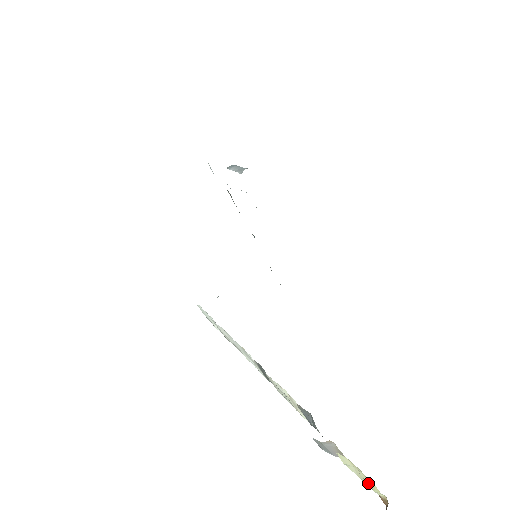
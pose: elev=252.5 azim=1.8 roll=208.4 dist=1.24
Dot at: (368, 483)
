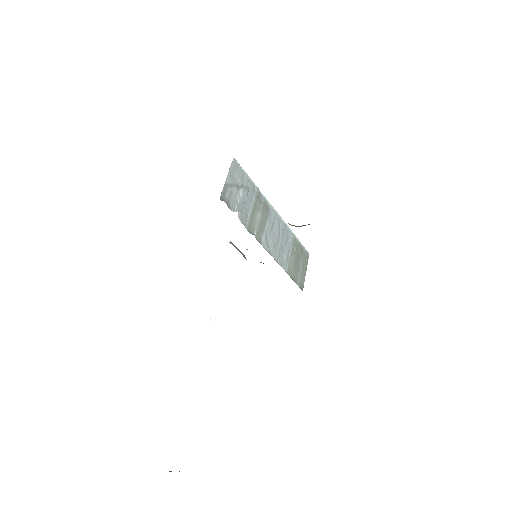
Dot at: occluded
